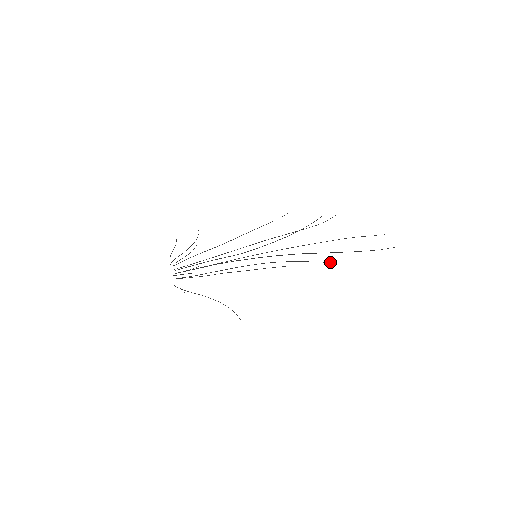
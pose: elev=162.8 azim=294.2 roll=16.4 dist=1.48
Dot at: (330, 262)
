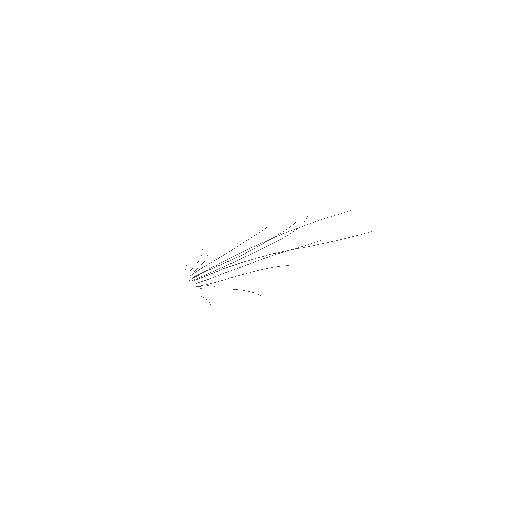
Dot at: occluded
